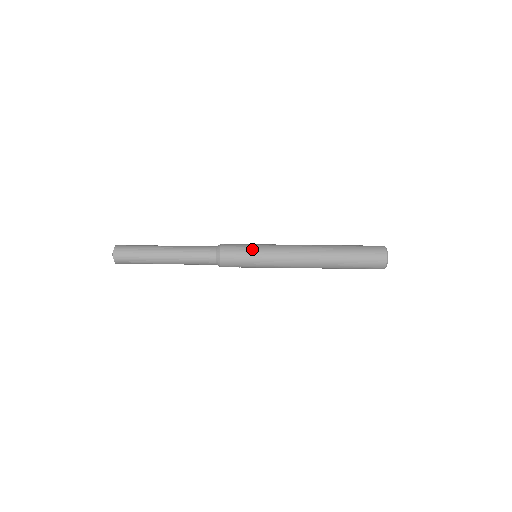
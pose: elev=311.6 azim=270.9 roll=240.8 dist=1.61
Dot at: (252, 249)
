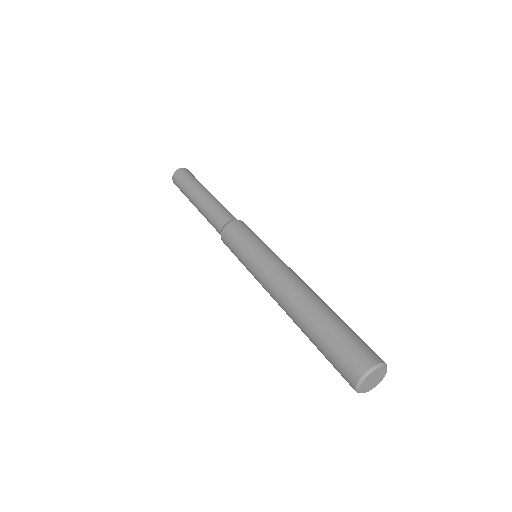
Dot at: (256, 240)
